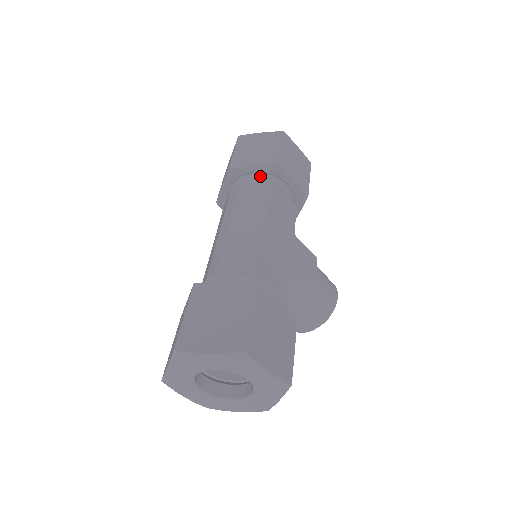
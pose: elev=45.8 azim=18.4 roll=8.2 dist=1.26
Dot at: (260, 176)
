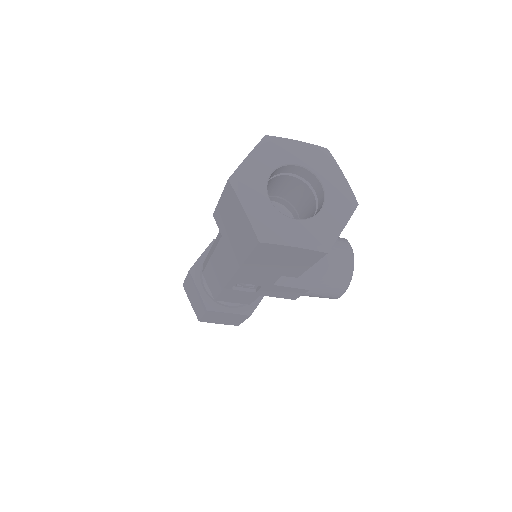
Dot at: occluded
